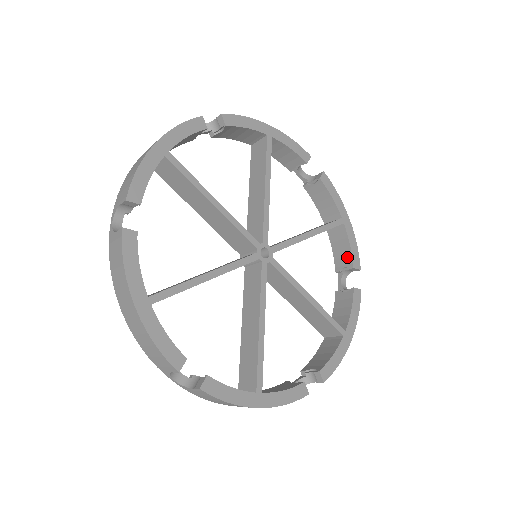
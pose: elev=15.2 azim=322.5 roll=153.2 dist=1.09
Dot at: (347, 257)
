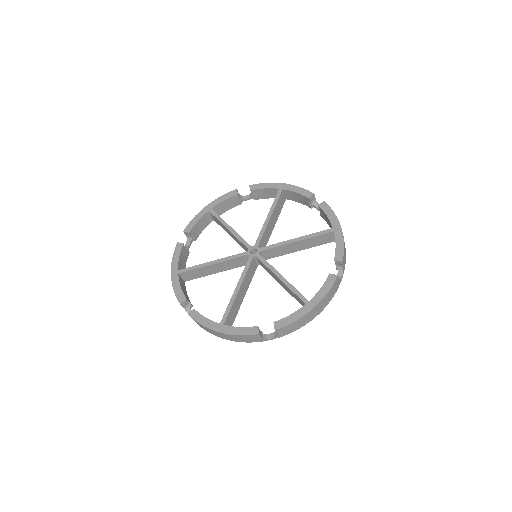
Dot at: occluded
